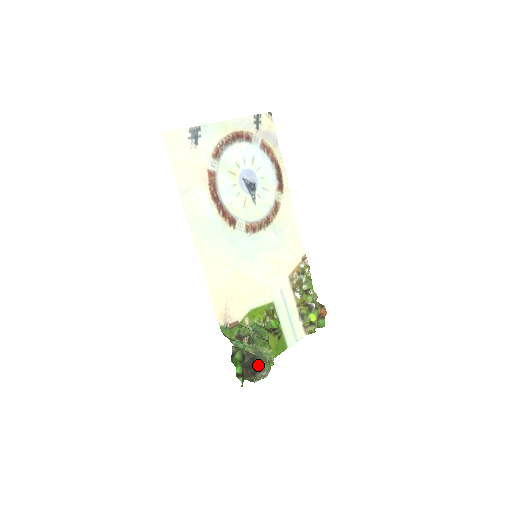
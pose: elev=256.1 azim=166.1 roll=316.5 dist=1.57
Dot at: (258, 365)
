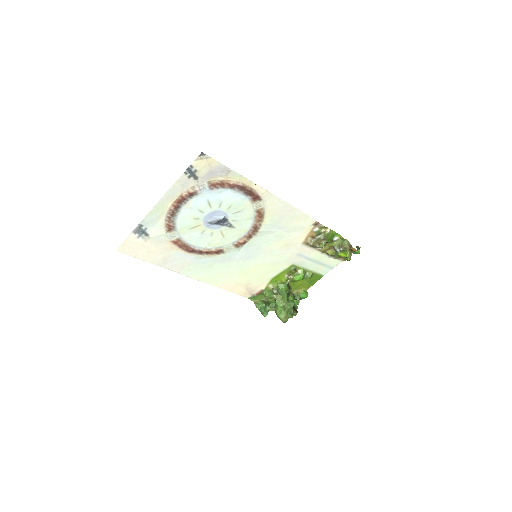
Dot at: occluded
